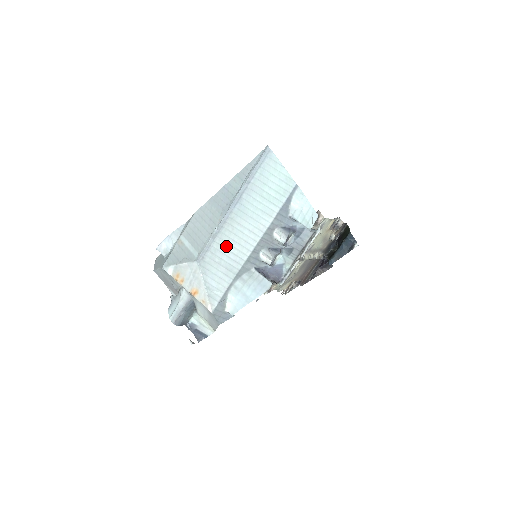
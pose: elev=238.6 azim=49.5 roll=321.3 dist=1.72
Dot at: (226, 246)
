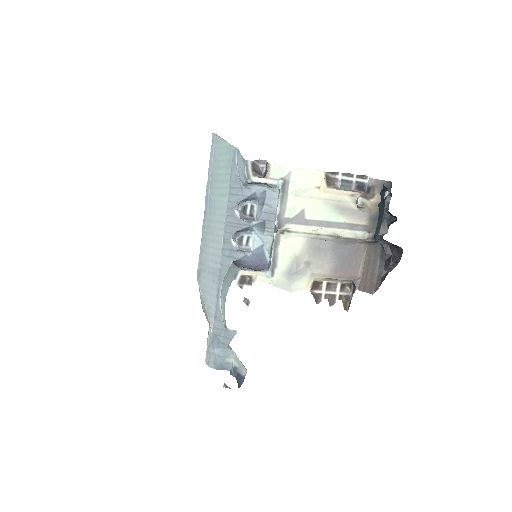
Dot at: (209, 250)
